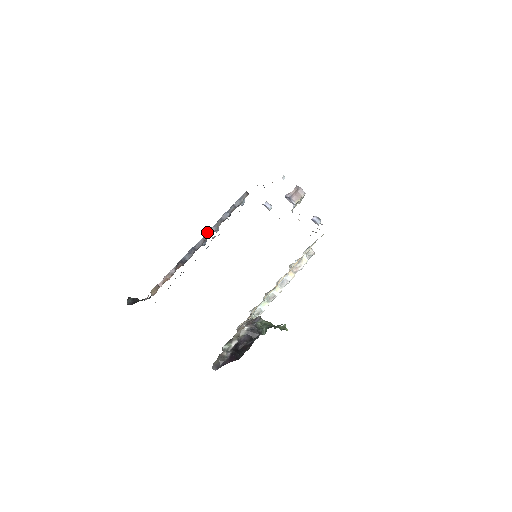
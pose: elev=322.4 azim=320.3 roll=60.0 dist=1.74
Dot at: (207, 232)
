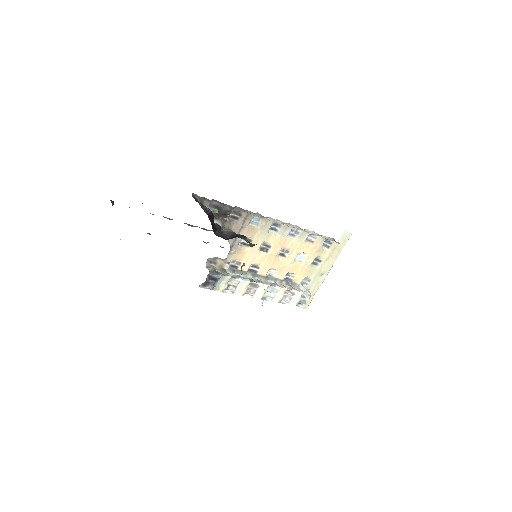
Dot at: occluded
